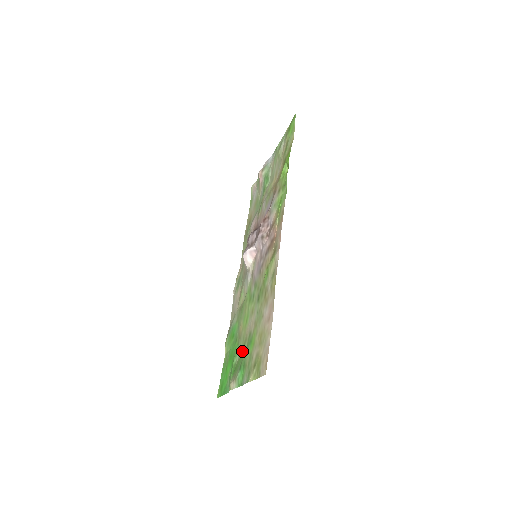
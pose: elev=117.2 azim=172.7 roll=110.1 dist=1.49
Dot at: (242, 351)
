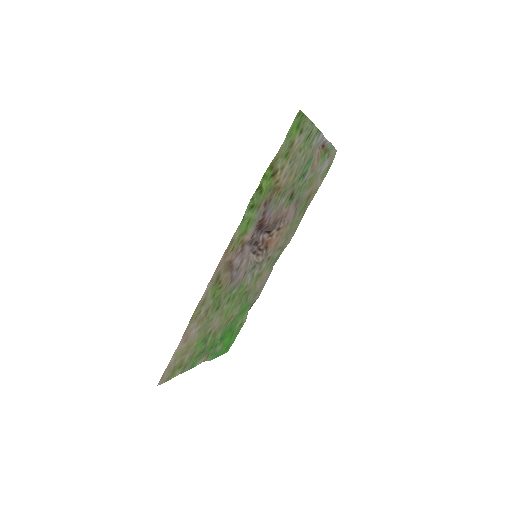
Dot at: (213, 339)
